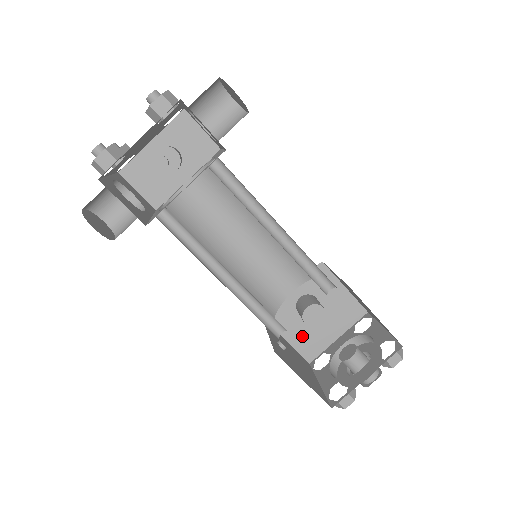
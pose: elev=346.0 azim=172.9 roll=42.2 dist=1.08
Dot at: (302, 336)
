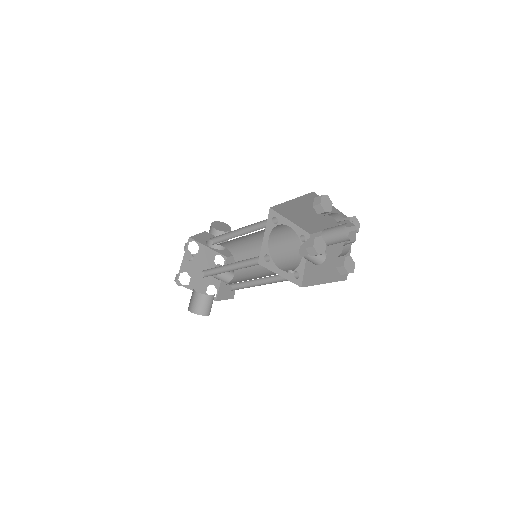
Dot at: (330, 272)
